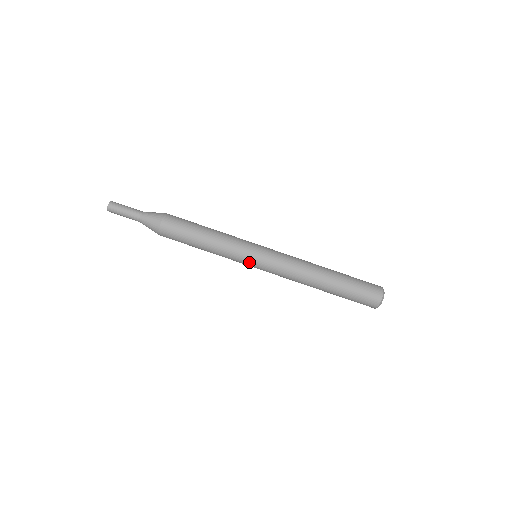
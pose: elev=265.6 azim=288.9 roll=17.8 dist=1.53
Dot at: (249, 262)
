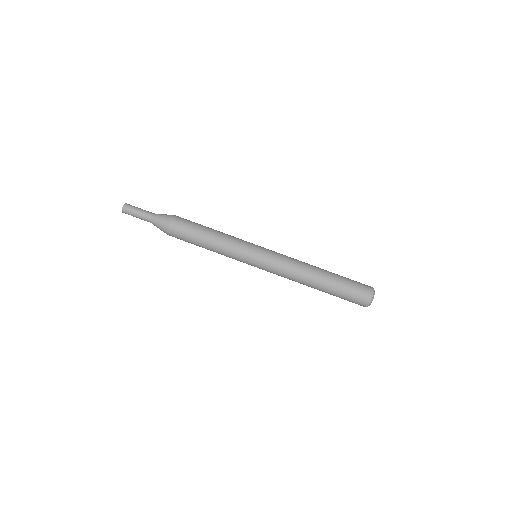
Dot at: (248, 264)
